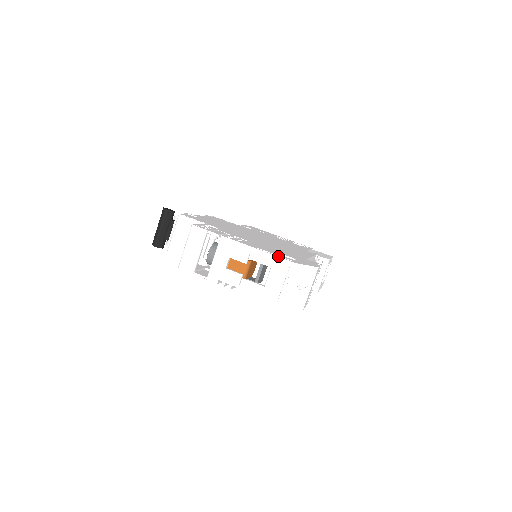
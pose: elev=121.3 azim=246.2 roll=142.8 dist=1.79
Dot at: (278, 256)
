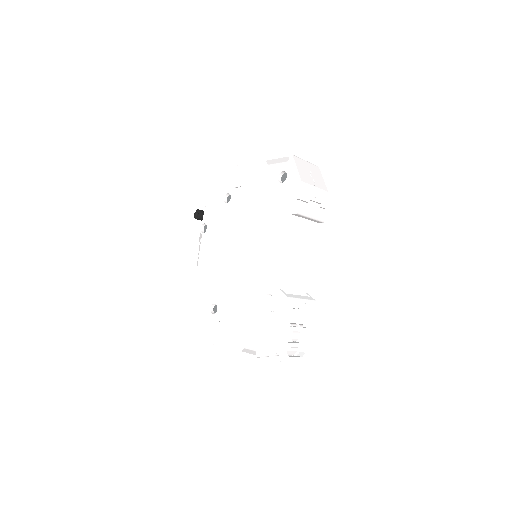
Dot at: occluded
